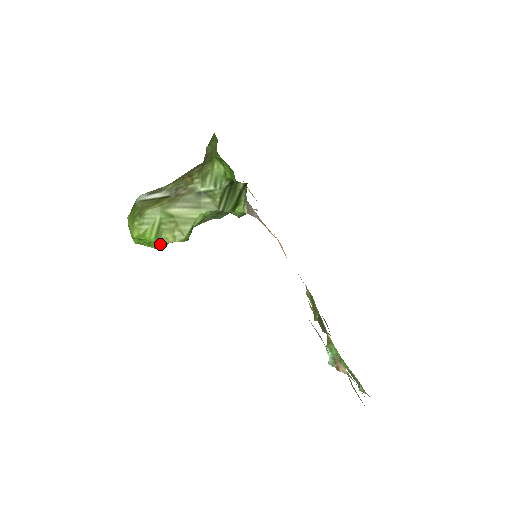
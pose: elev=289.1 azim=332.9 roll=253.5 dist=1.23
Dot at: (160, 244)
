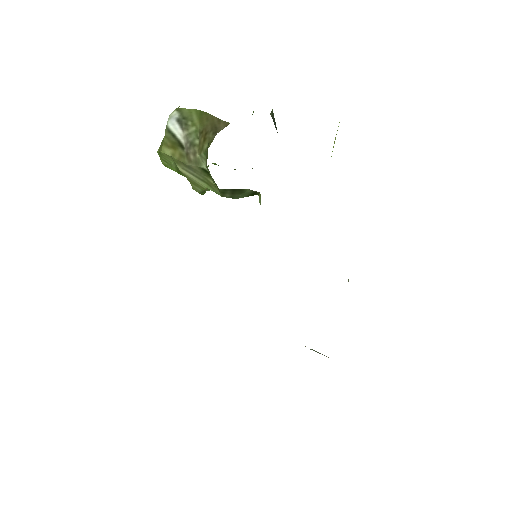
Dot at: occluded
